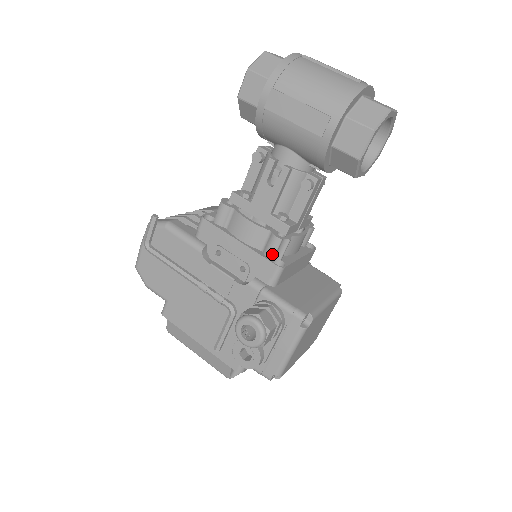
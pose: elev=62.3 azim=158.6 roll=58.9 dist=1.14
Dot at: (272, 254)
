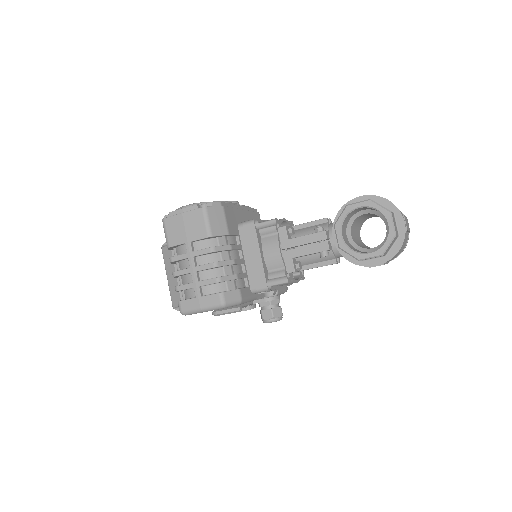
Dot at: occluded
